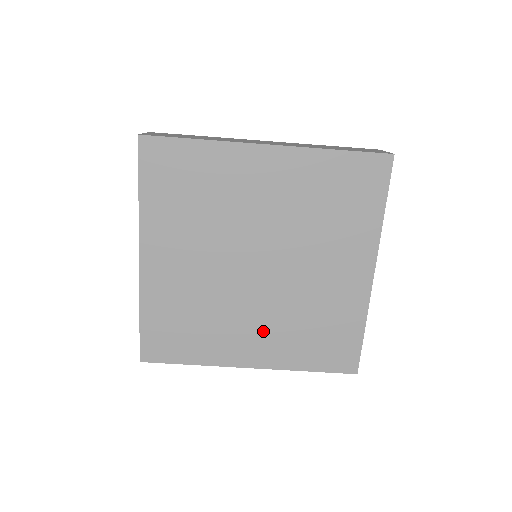
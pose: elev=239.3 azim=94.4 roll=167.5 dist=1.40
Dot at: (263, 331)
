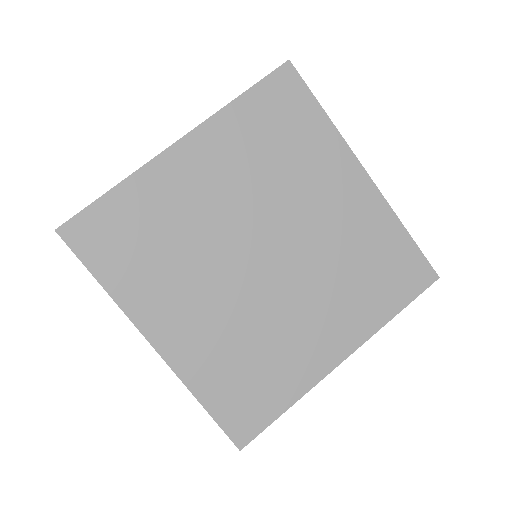
Dot at: (323, 314)
